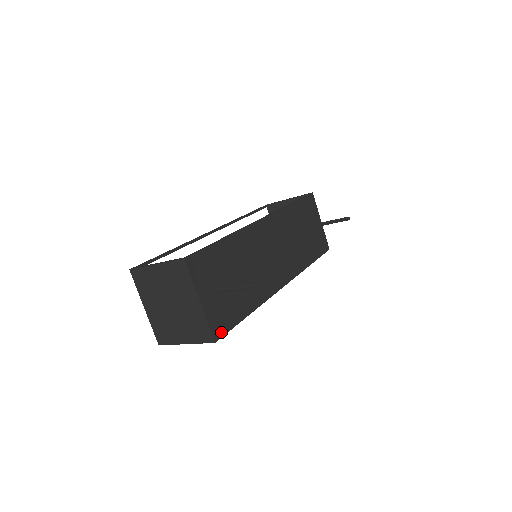
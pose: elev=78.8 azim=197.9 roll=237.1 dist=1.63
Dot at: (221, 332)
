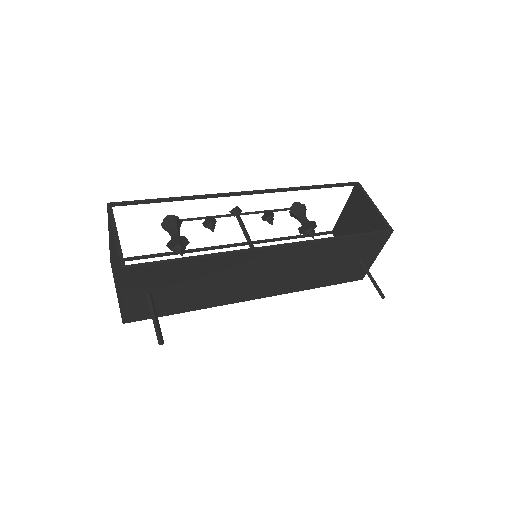
Dot at: (136, 319)
